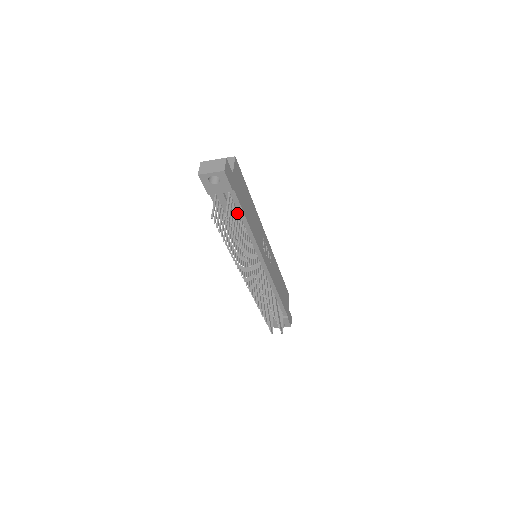
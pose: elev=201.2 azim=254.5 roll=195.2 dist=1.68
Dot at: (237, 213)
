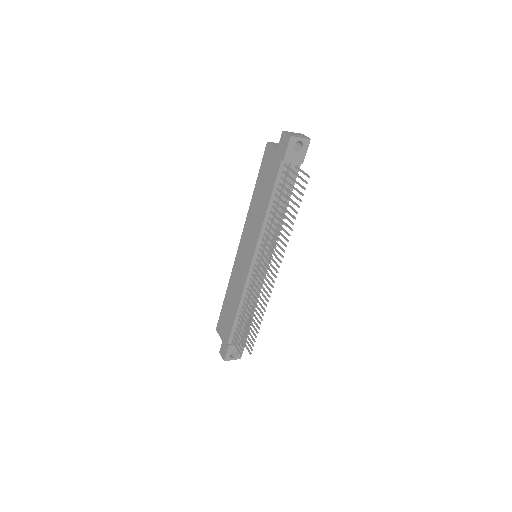
Dot at: (289, 190)
